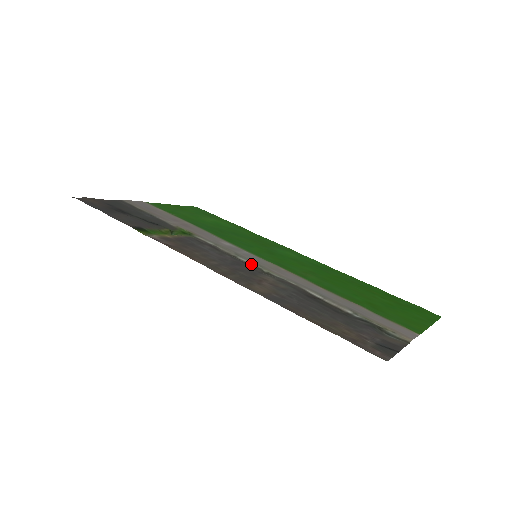
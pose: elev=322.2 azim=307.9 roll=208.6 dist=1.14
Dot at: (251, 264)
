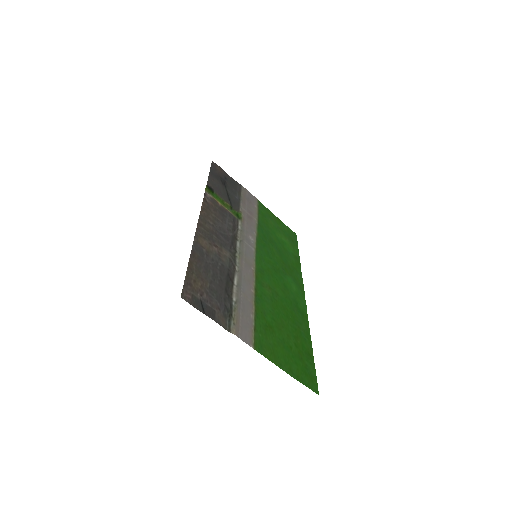
Dot at: (237, 247)
